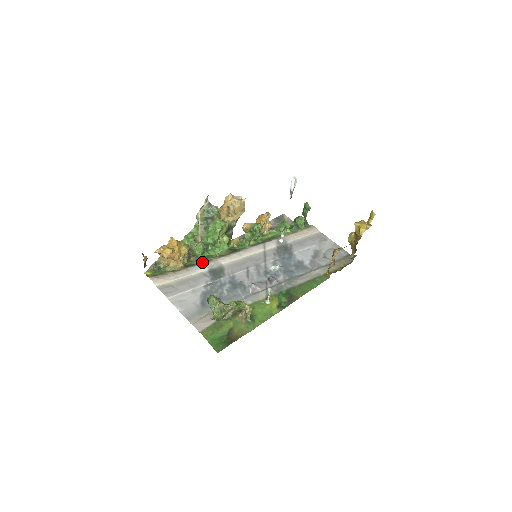
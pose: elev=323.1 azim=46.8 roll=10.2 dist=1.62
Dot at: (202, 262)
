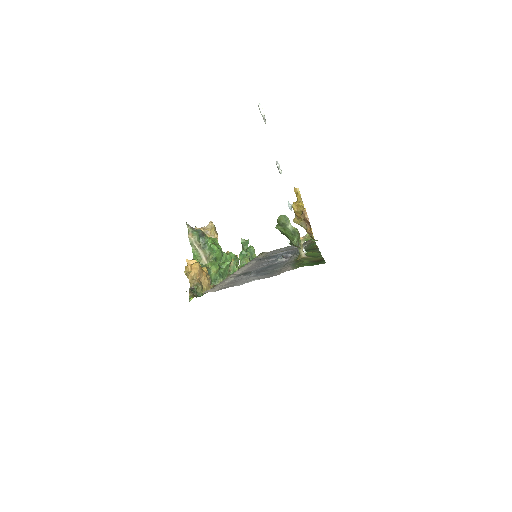
Dot at: occluded
